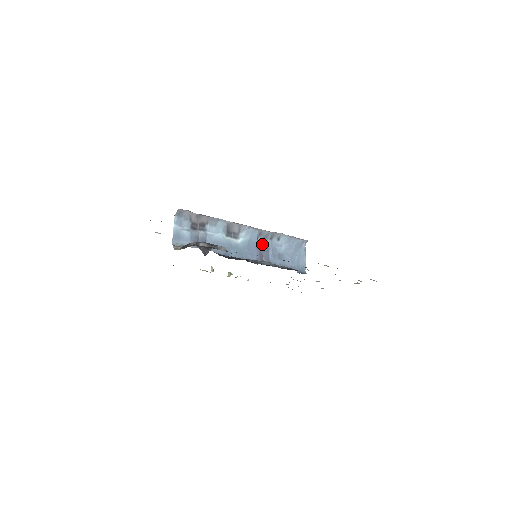
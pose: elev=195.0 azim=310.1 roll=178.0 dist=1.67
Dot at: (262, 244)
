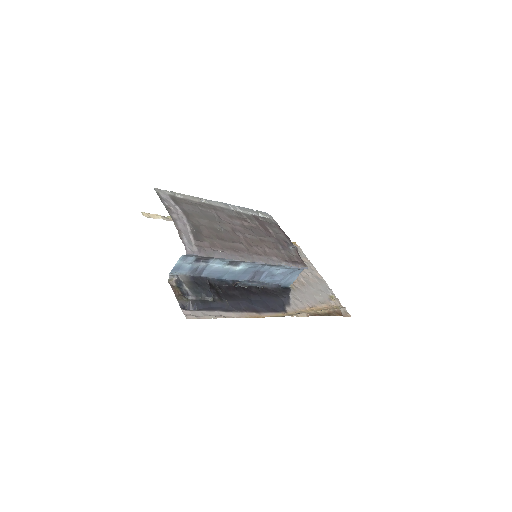
Dot at: (260, 268)
